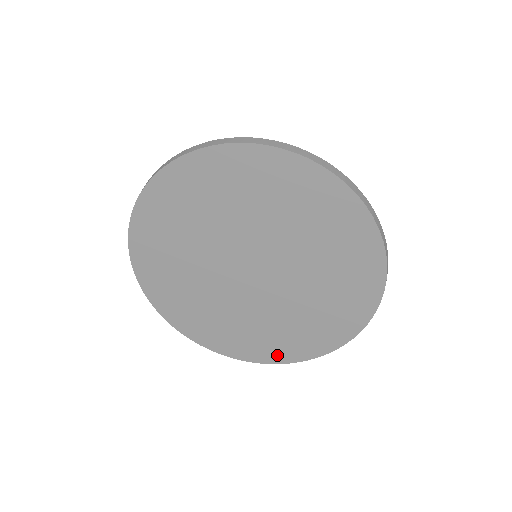
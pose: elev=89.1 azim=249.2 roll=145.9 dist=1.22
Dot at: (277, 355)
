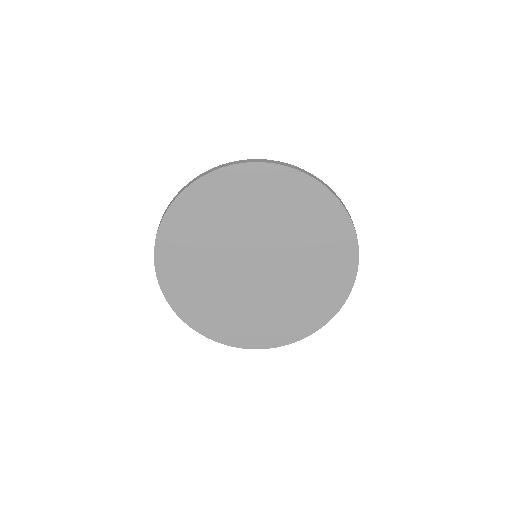
Dot at: (303, 329)
